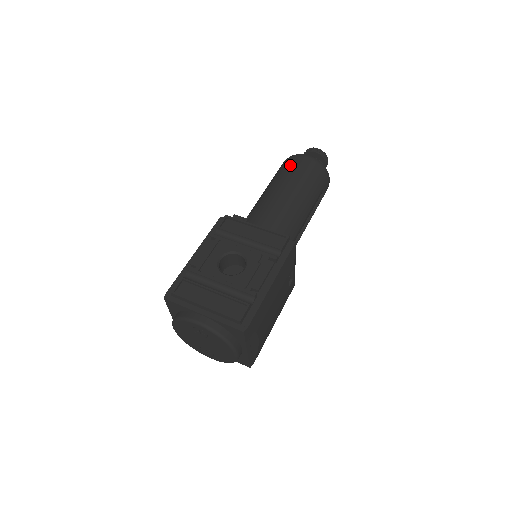
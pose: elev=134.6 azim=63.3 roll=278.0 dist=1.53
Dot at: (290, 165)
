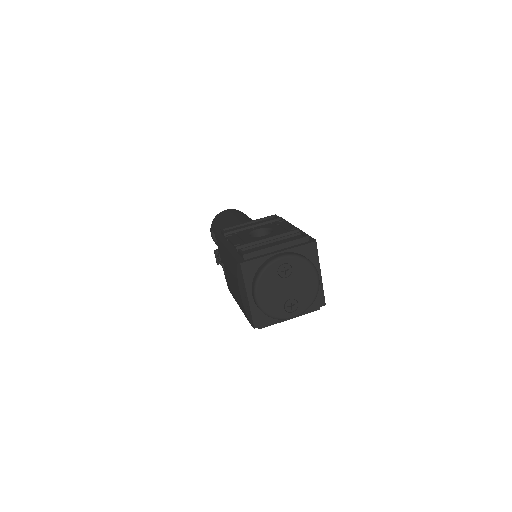
Dot at: (222, 215)
